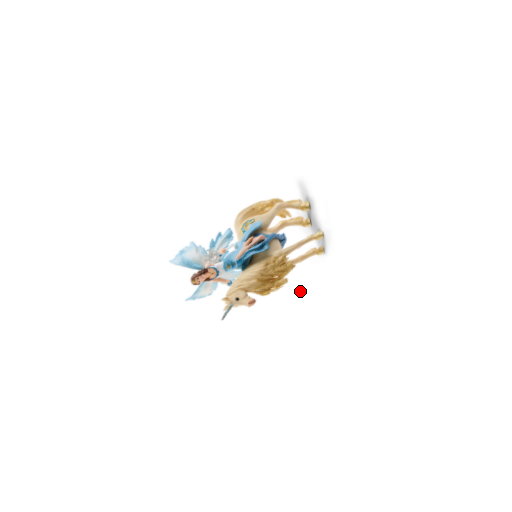
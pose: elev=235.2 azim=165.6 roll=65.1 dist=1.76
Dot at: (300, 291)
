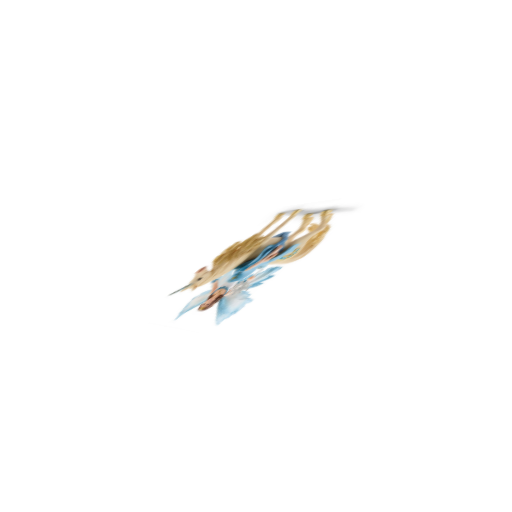
Dot at: (231, 236)
